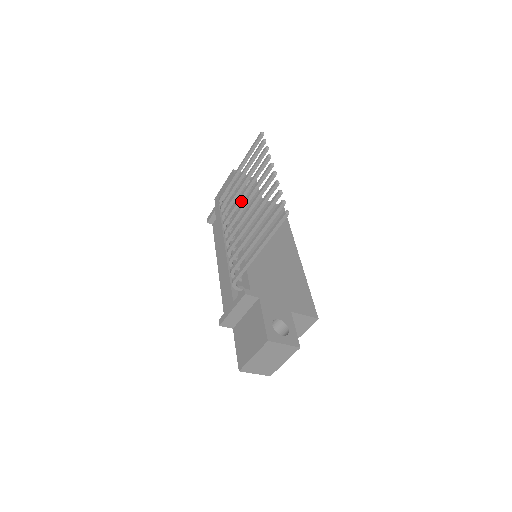
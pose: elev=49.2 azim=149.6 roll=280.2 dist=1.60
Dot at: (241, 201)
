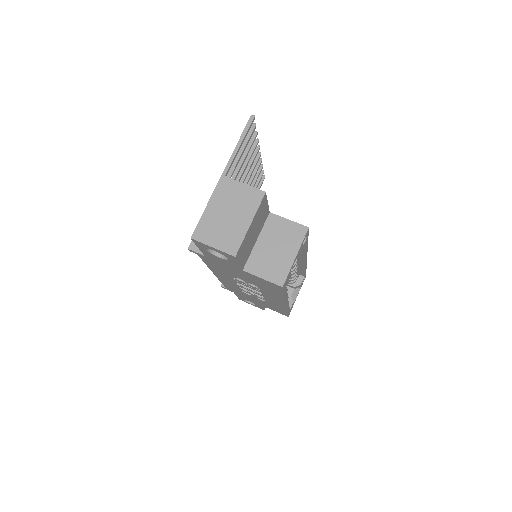
Dot at: occluded
